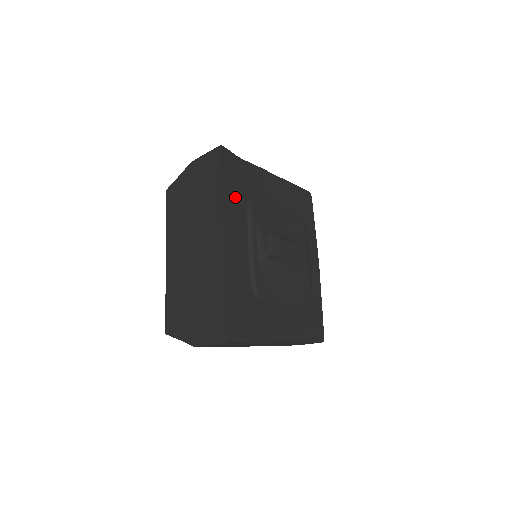
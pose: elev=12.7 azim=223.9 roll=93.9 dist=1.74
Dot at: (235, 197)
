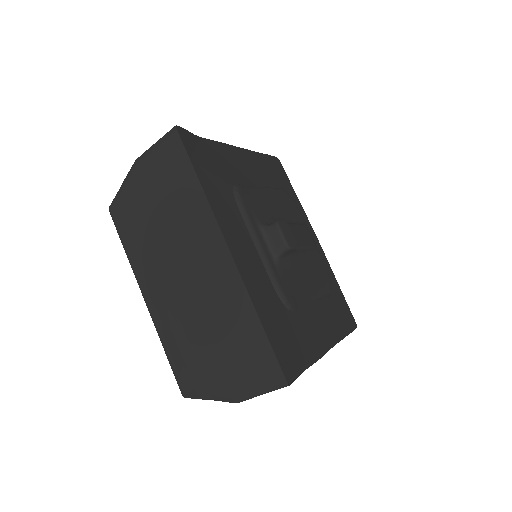
Dot at: (218, 190)
